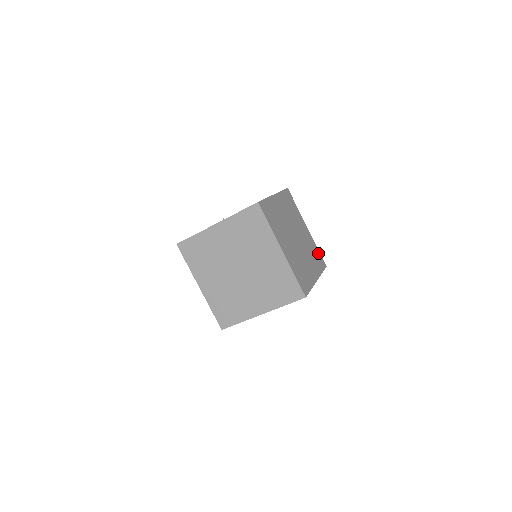
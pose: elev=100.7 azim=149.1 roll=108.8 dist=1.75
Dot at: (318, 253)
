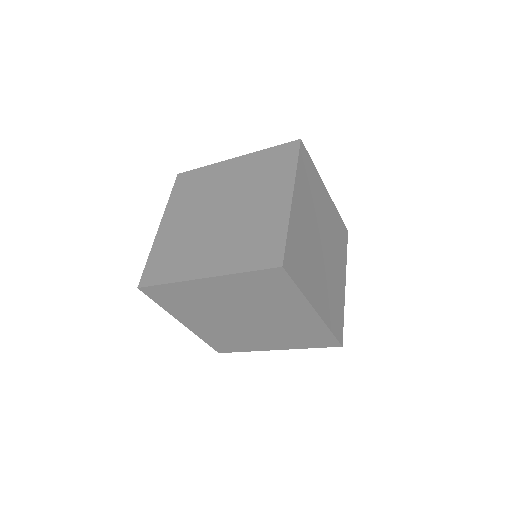
Dot at: (341, 318)
